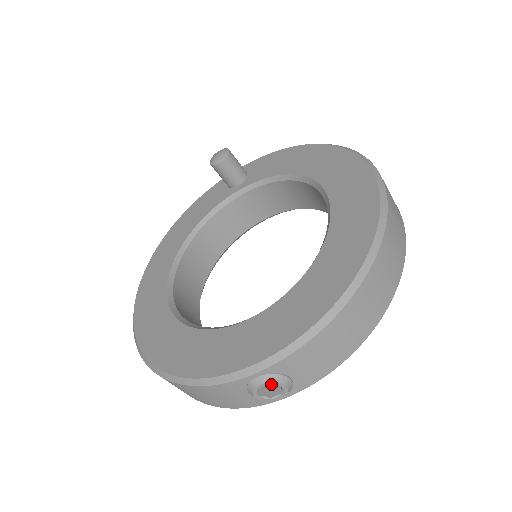
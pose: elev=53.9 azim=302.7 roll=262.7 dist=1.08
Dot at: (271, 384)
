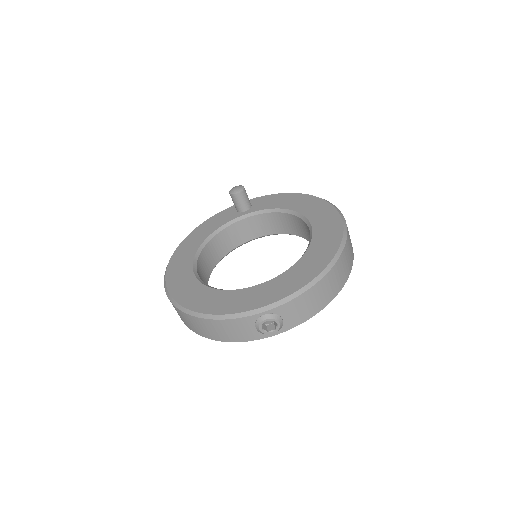
Dot at: (272, 320)
